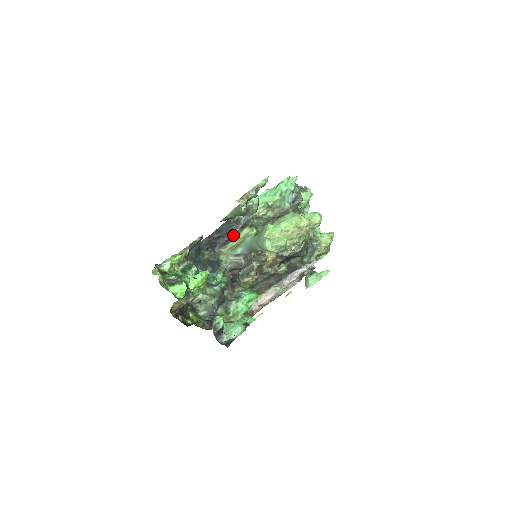
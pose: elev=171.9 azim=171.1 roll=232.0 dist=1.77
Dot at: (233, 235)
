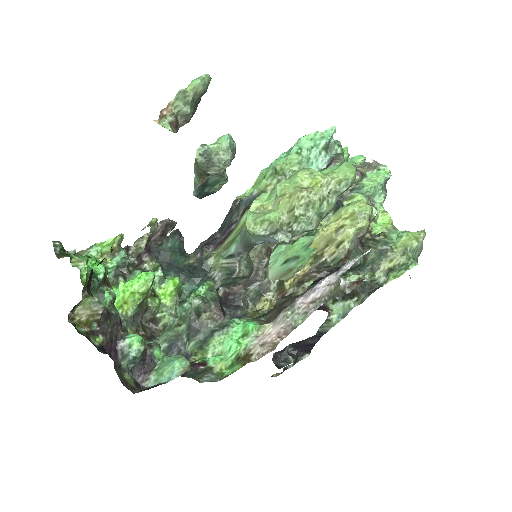
Dot at: (232, 228)
